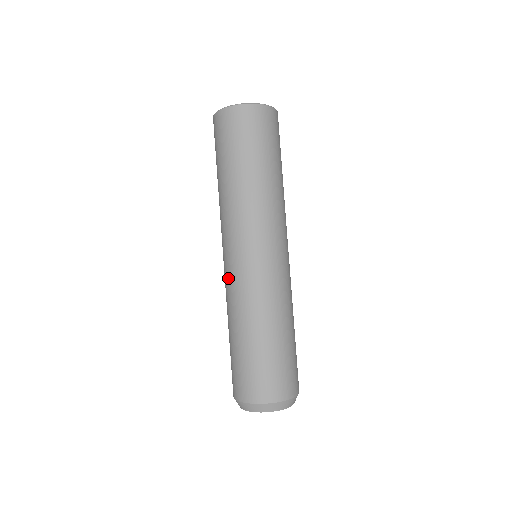
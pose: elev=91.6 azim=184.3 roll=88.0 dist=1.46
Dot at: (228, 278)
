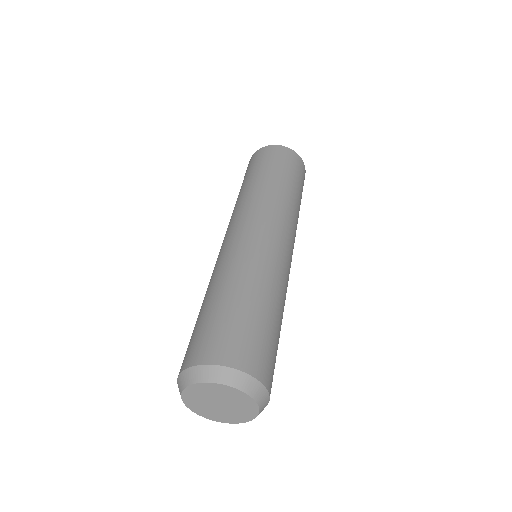
Dot at: occluded
